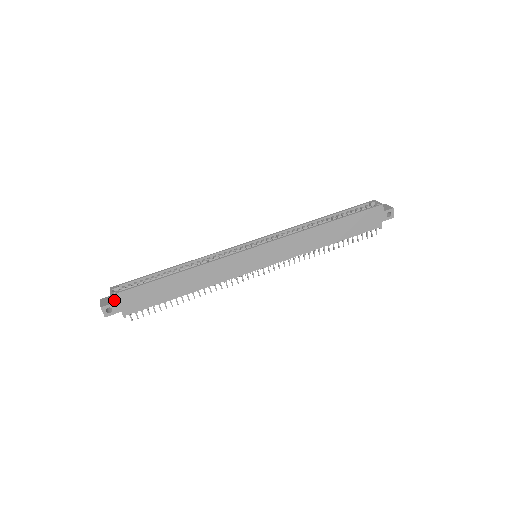
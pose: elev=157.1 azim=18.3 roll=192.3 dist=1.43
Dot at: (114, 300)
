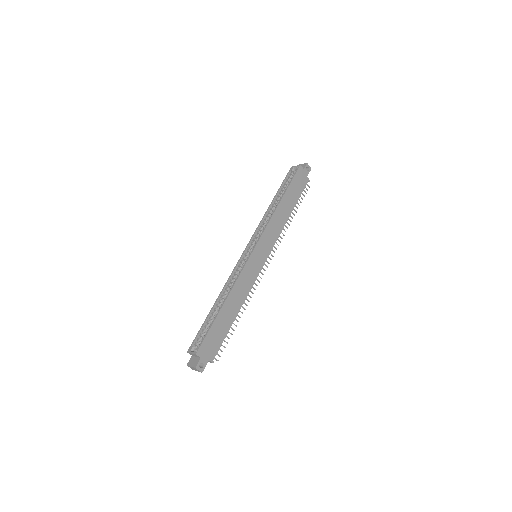
Dot at: (200, 356)
